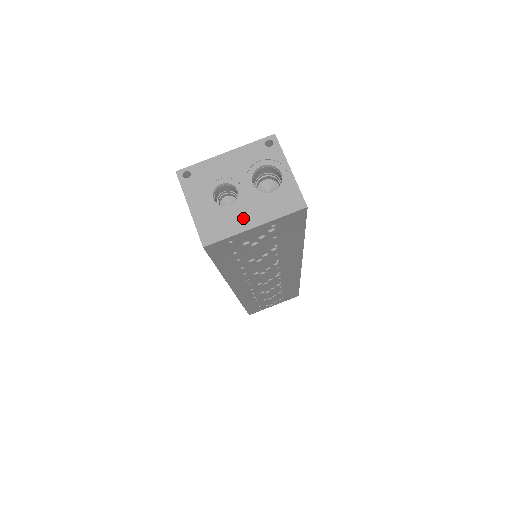
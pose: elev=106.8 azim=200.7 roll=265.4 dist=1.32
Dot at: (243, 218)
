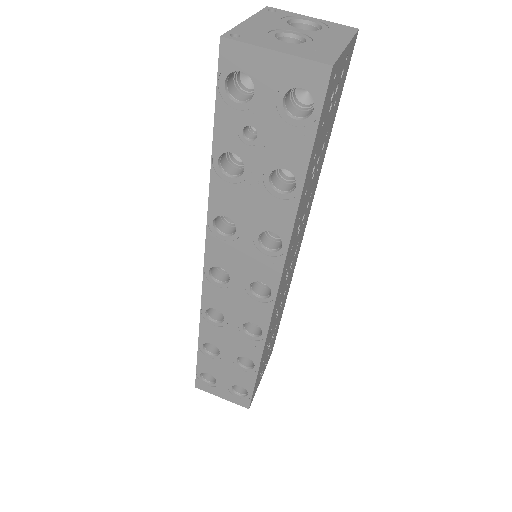
Dot at: (329, 44)
